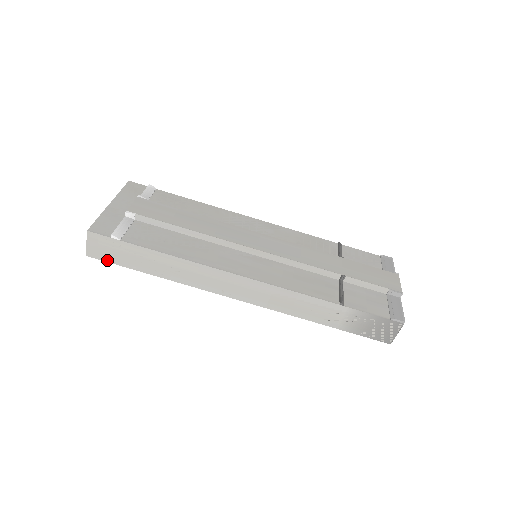
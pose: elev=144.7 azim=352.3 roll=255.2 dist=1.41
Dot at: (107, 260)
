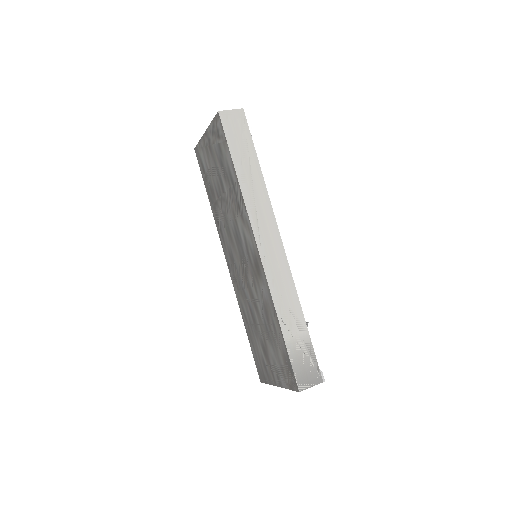
Dot at: (225, 129)
